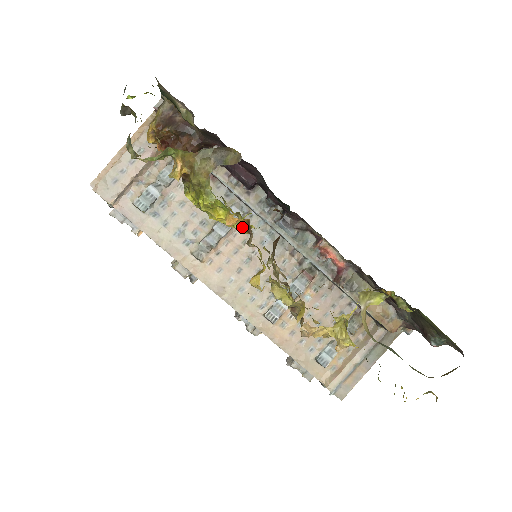
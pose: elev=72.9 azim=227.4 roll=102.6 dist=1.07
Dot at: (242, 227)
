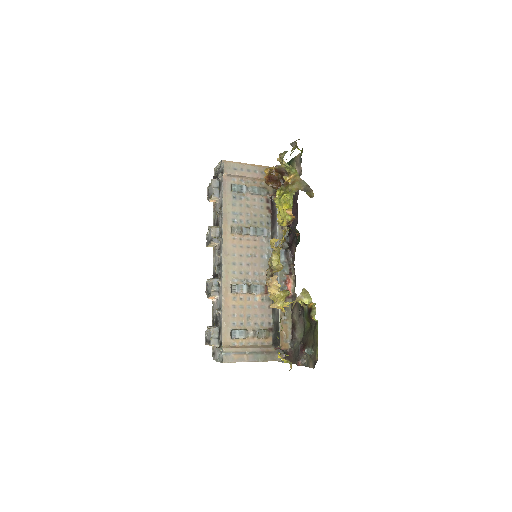
Dot at: (288, 219)
